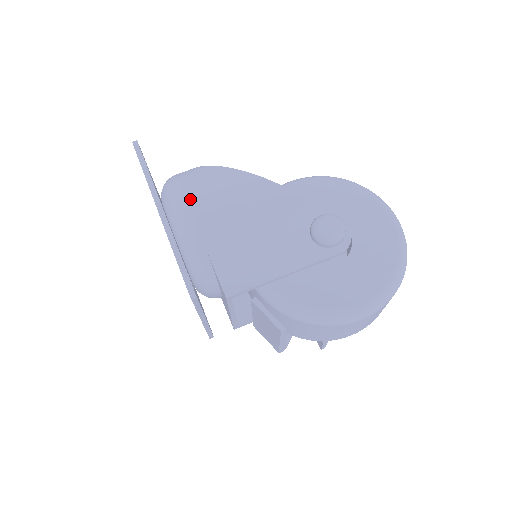
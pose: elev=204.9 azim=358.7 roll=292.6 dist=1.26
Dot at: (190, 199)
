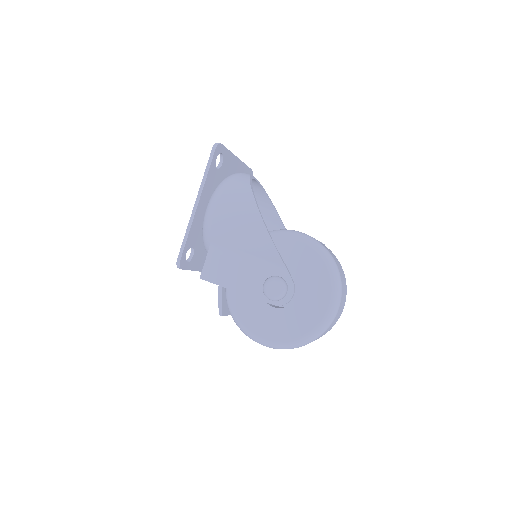
Dot at: (218, 209)
